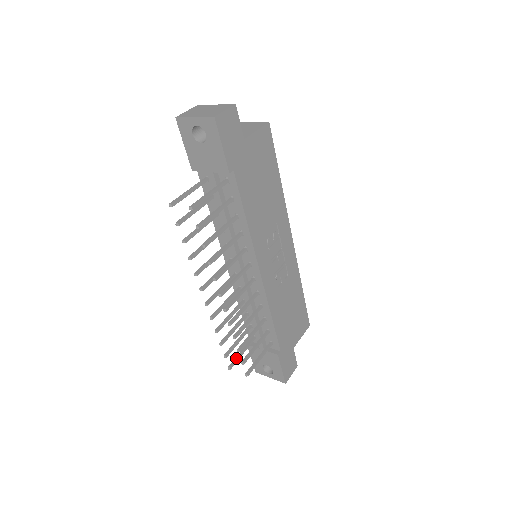
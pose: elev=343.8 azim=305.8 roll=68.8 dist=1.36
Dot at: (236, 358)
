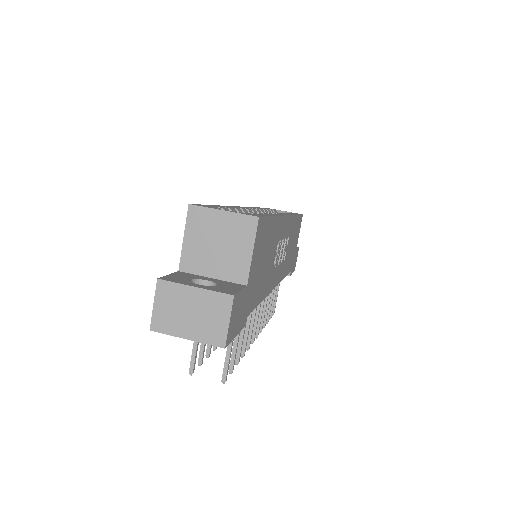
Dot at: occluded
